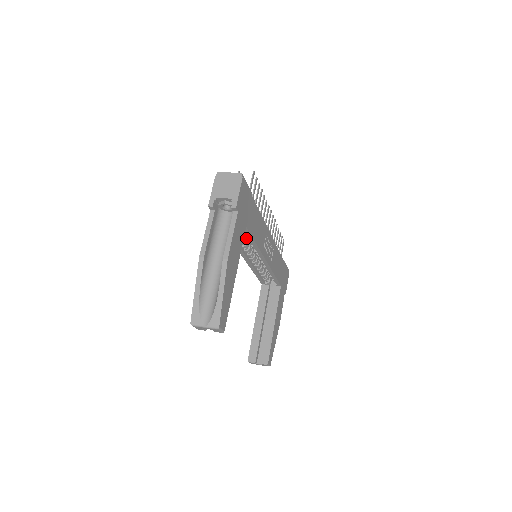
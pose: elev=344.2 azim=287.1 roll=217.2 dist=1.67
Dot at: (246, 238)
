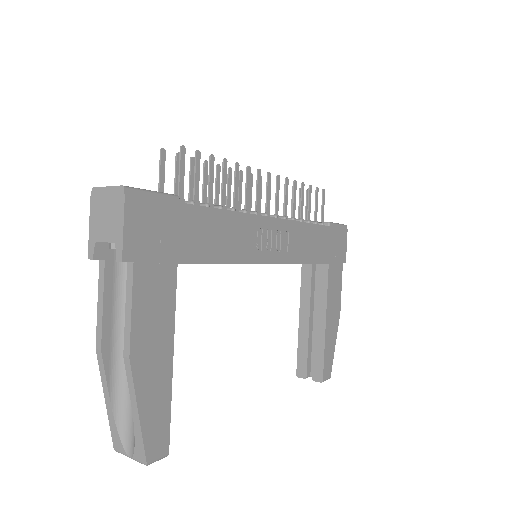
Dot at: occluded
